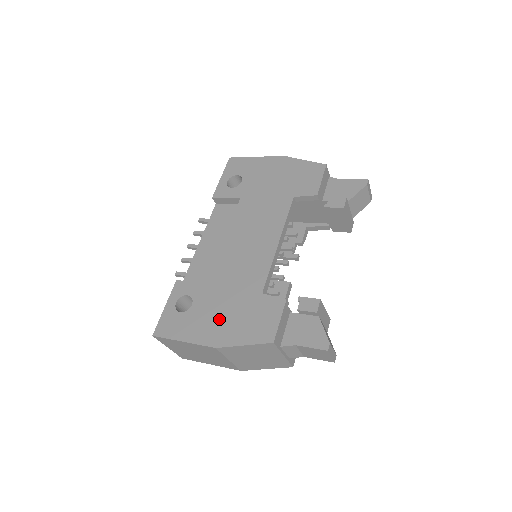
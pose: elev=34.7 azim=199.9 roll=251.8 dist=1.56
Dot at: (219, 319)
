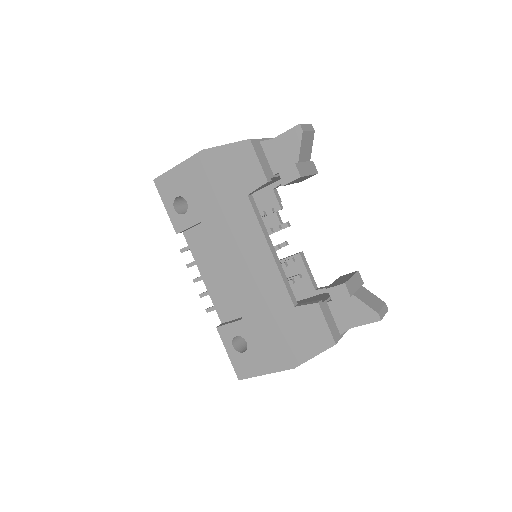
Dot at: (278, 345)
